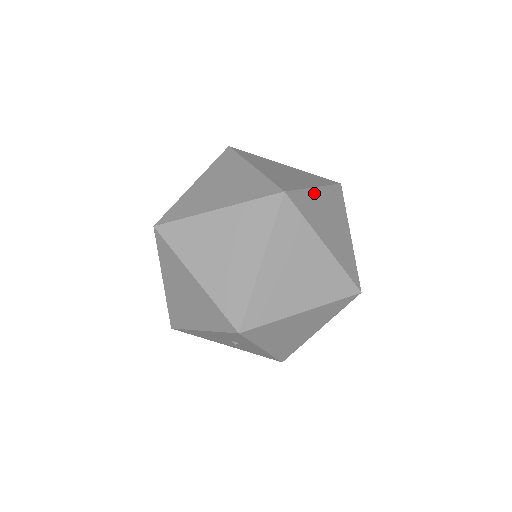
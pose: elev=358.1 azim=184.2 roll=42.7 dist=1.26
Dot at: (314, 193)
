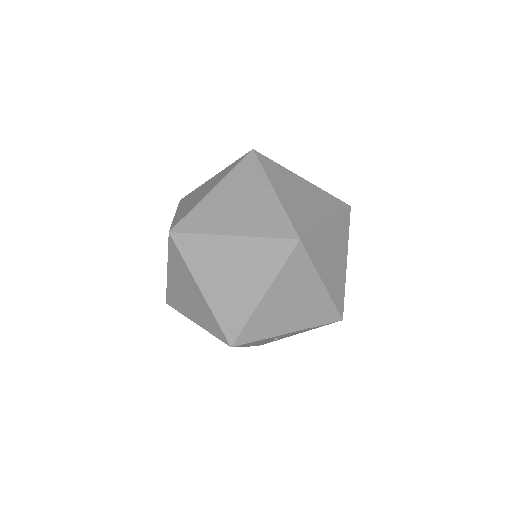
Dot at: (210, 198)
